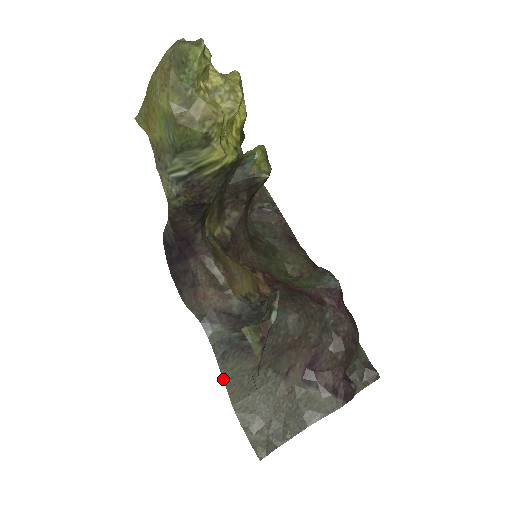
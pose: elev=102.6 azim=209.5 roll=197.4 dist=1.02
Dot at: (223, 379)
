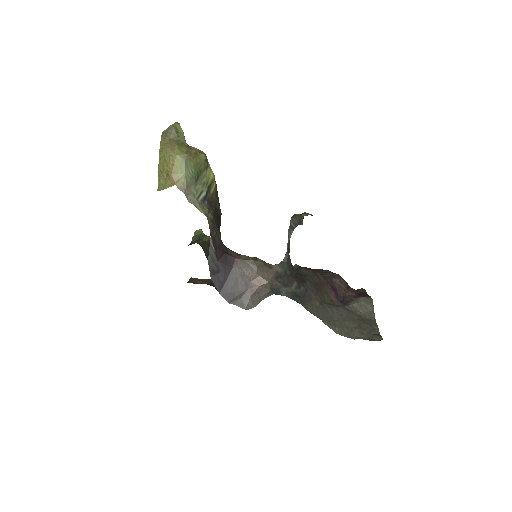
Dot at: occluded
